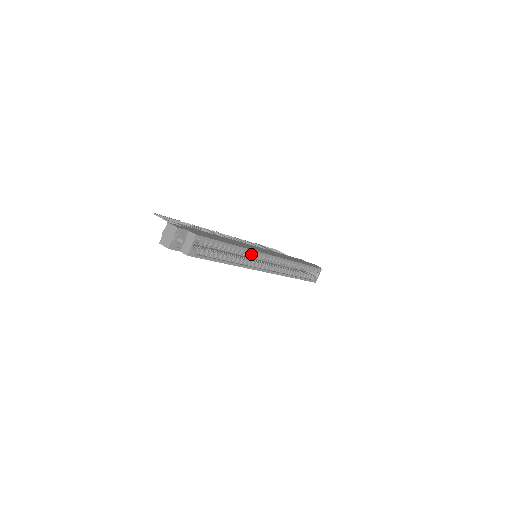
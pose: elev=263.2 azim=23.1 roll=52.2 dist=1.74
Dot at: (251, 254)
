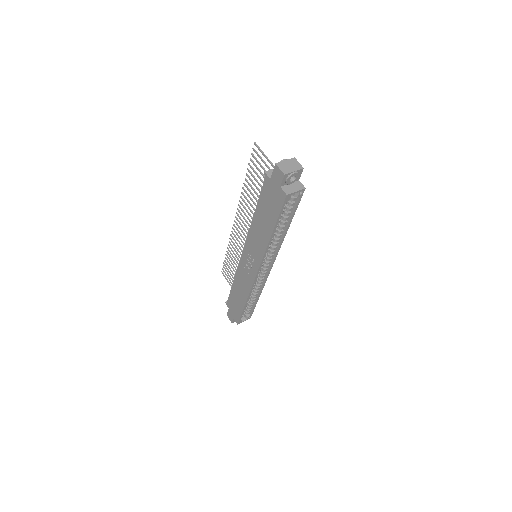
Dot at: (274, 249)
